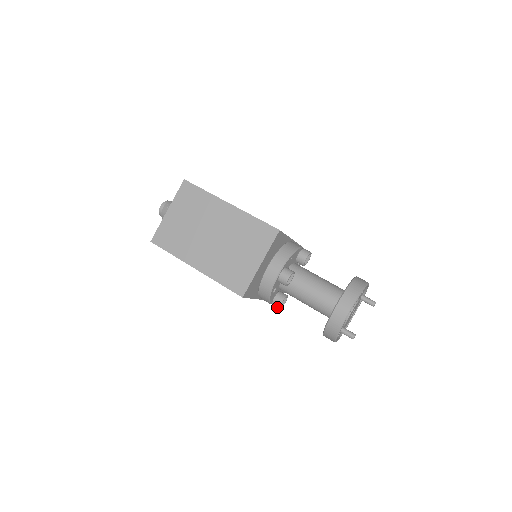
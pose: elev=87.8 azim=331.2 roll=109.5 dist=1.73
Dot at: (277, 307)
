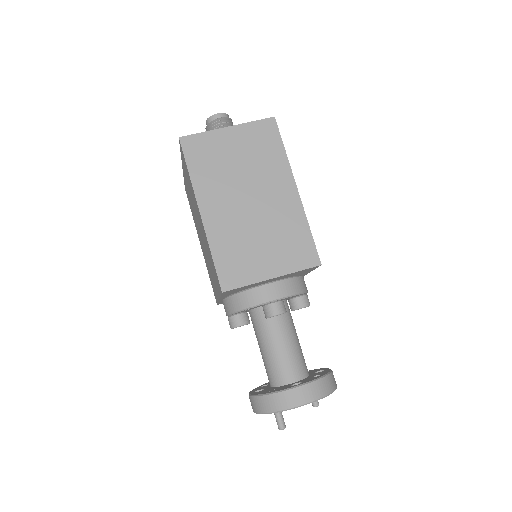
Dot at: (231, 325)
